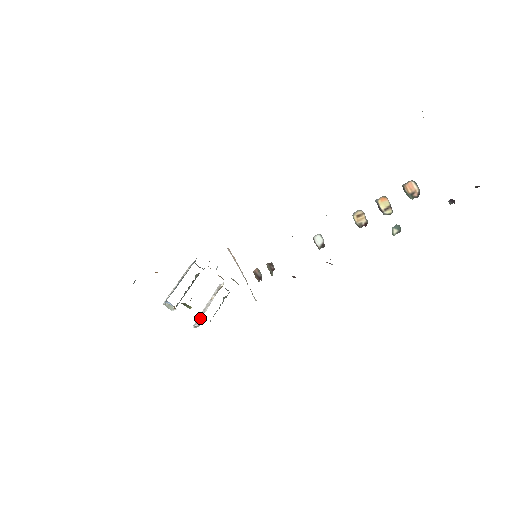
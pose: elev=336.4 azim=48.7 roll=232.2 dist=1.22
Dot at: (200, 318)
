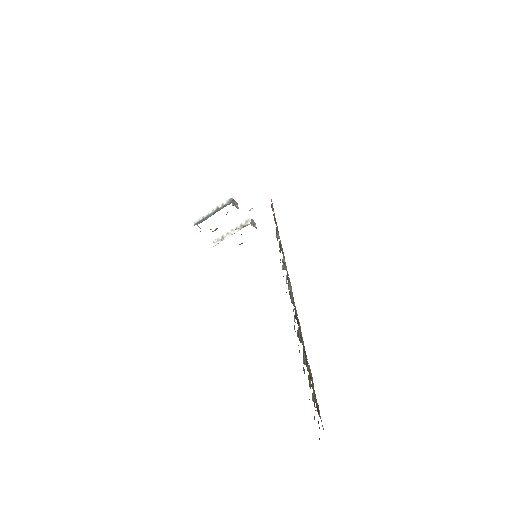
Dot at: (218, 243)
